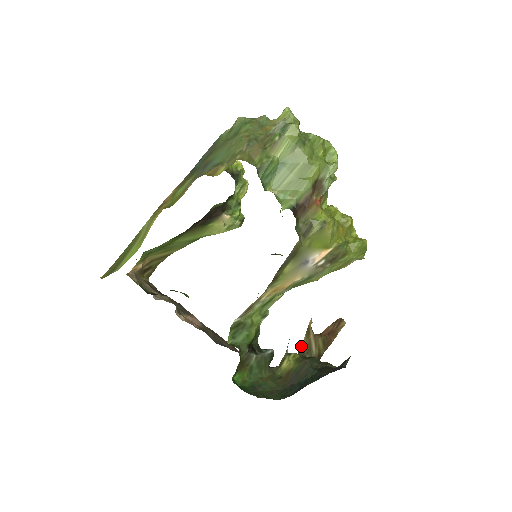
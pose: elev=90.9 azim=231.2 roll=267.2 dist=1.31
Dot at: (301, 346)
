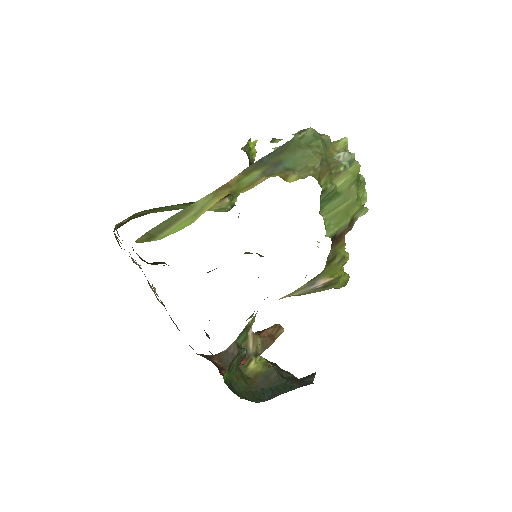
Dot at: occluded
